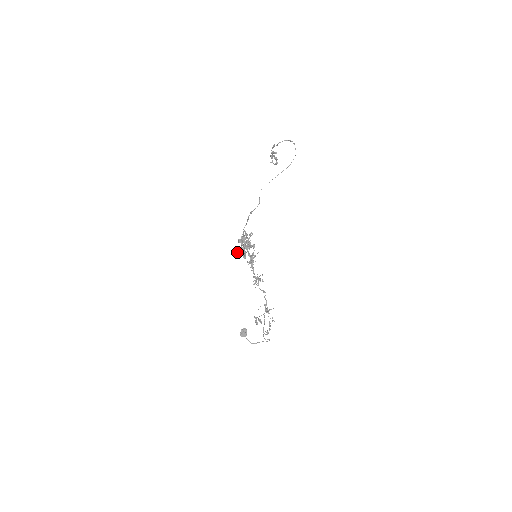
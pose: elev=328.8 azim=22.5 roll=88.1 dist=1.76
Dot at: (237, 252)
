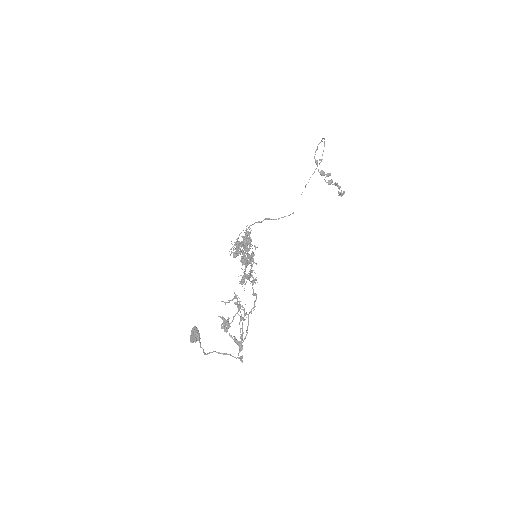
Dot at: occluded
